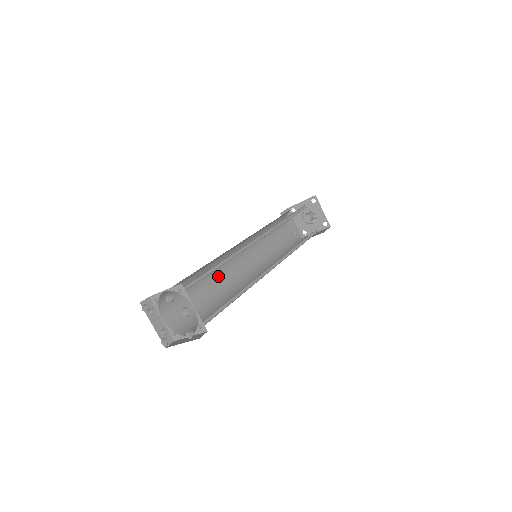
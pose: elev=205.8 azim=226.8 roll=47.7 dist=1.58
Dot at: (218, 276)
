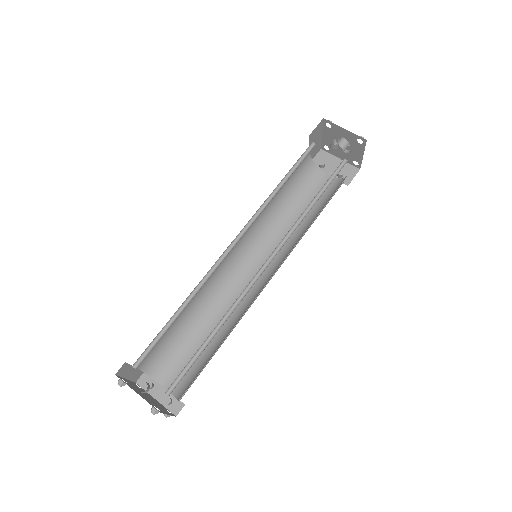
Dot at: (226, 302)
